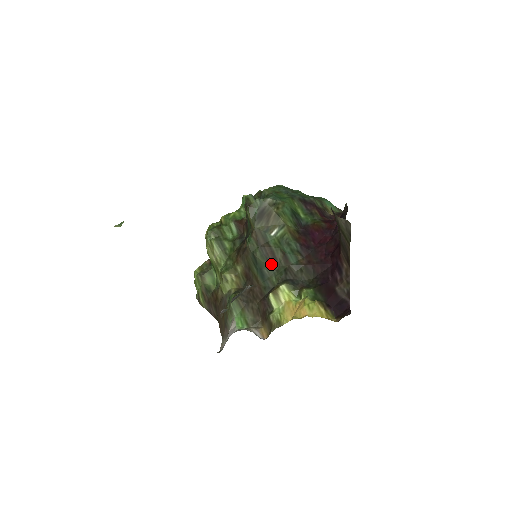
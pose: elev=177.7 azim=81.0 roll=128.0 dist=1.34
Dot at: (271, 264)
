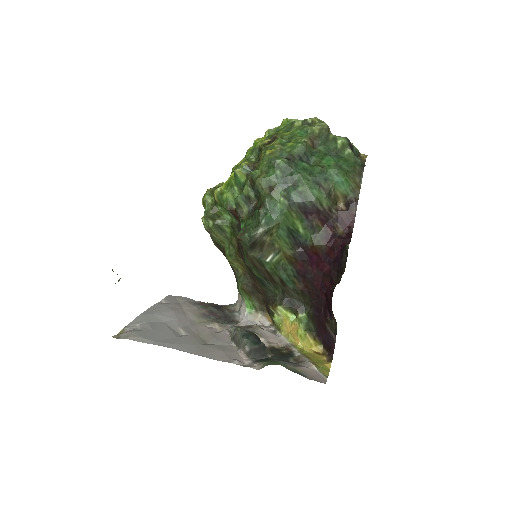
Dot at: (269, 282)
